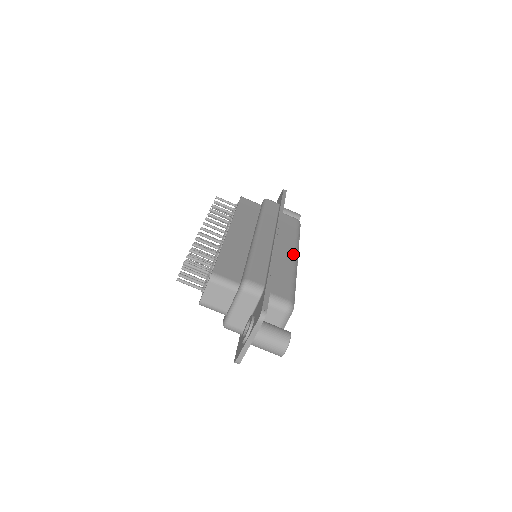
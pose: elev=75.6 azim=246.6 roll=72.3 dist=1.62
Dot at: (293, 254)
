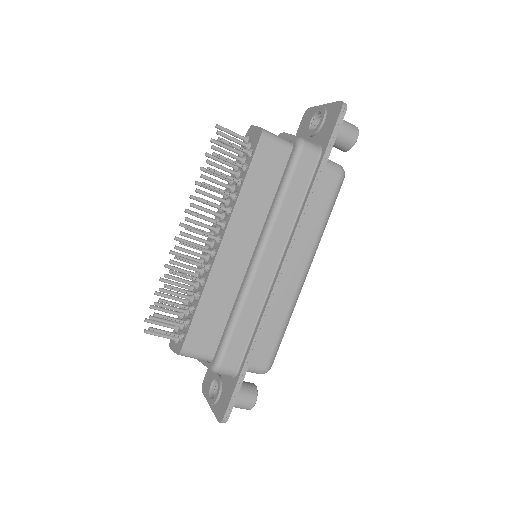
Dot at: (302, 274)
